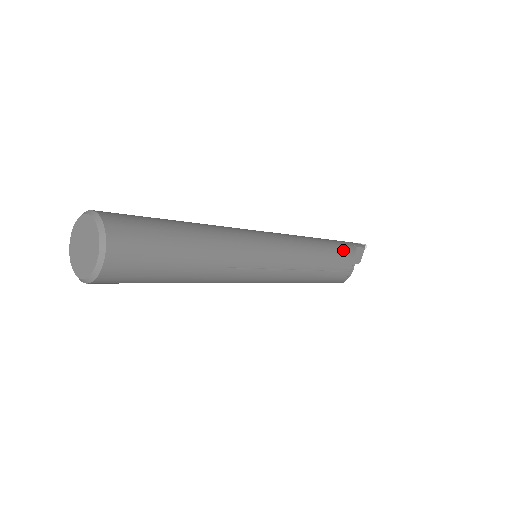
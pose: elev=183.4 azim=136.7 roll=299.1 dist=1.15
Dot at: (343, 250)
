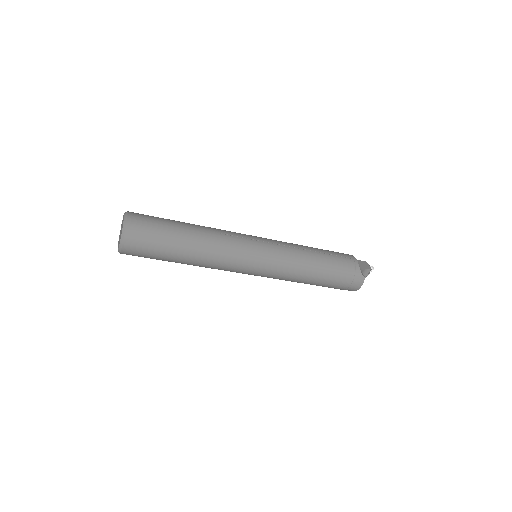
Dot at: occluded
